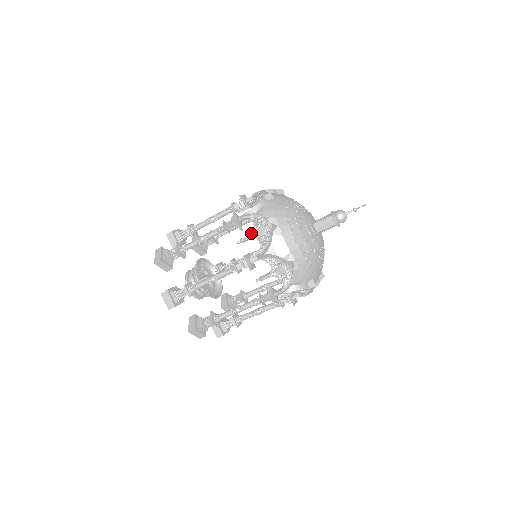
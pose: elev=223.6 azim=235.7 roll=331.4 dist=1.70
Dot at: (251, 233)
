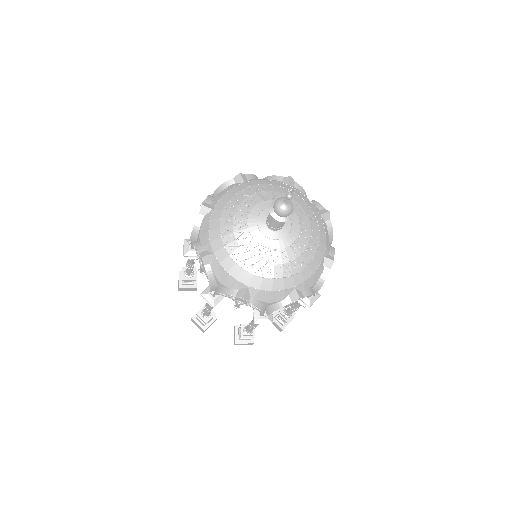
Dot at: (200, 265)
